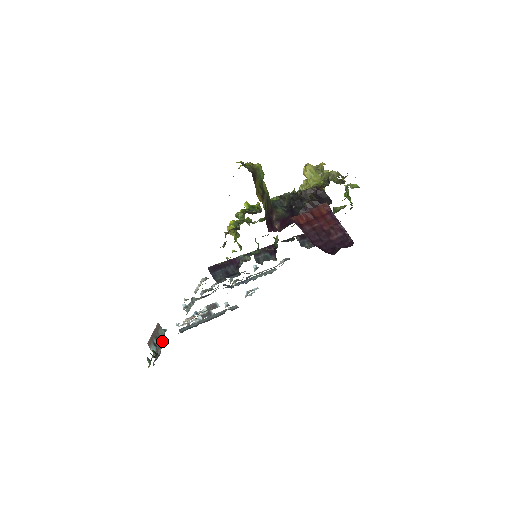
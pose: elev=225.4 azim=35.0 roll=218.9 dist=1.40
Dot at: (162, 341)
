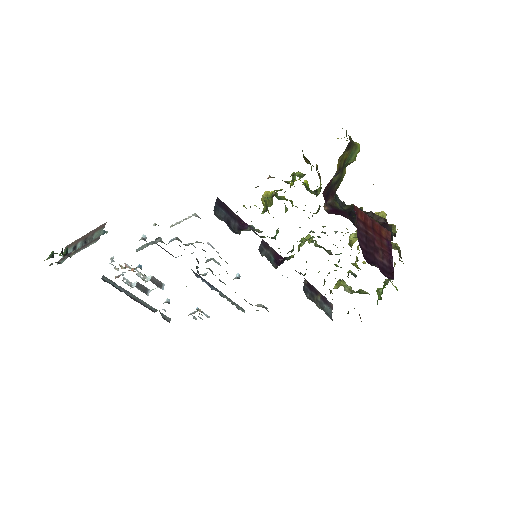
Dot at: (89, 243)
